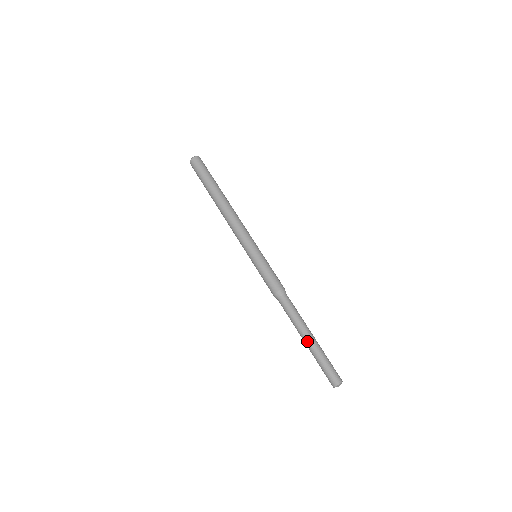
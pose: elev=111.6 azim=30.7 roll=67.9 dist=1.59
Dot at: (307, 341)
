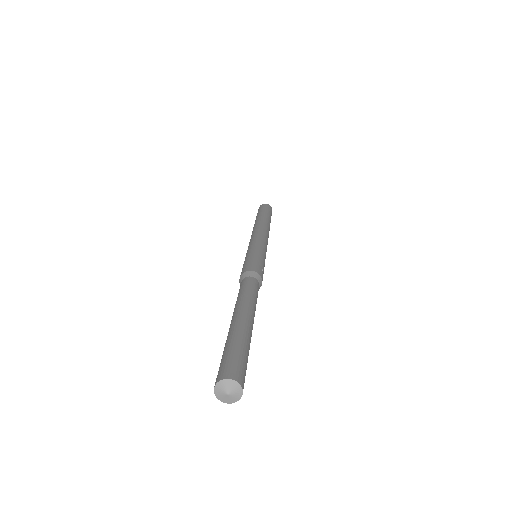
Dot at: (230, 324)
